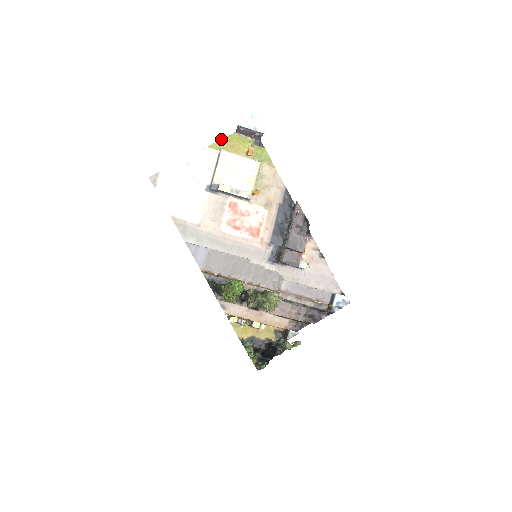
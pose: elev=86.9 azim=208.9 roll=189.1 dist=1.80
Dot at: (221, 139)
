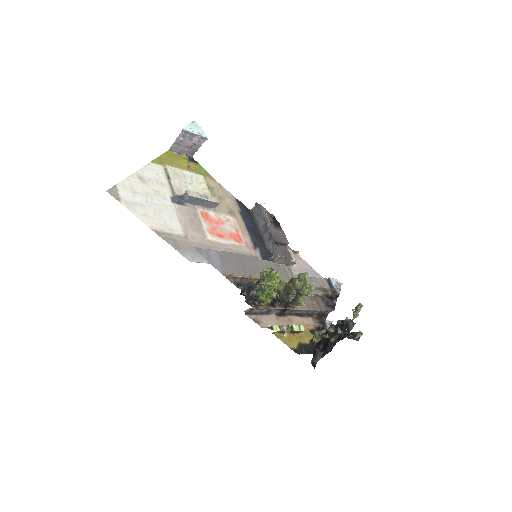
Dot at: (160, 155)
